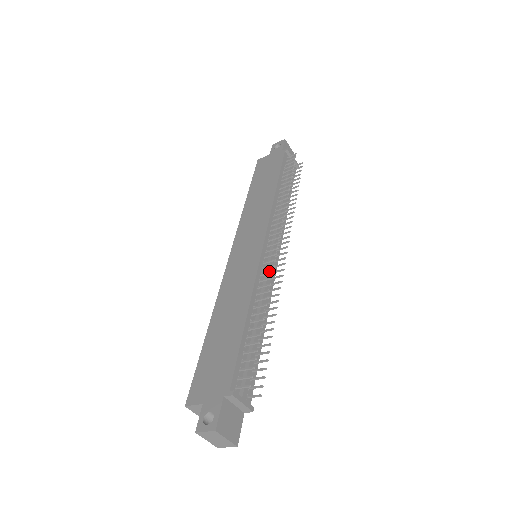
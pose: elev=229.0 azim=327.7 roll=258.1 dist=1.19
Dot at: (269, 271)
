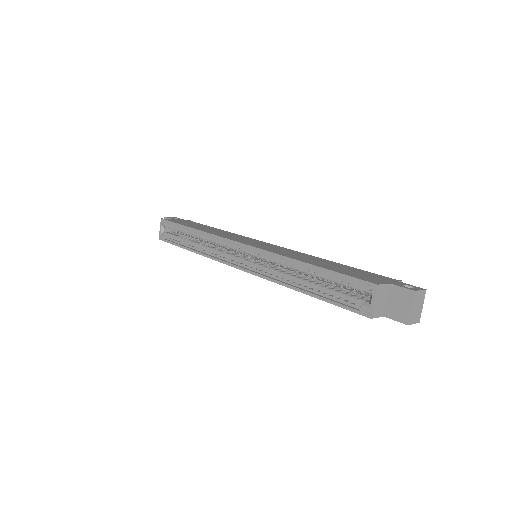
Dot at: occluded
